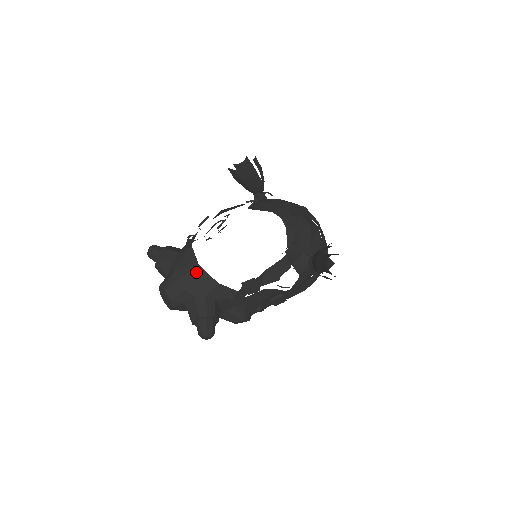
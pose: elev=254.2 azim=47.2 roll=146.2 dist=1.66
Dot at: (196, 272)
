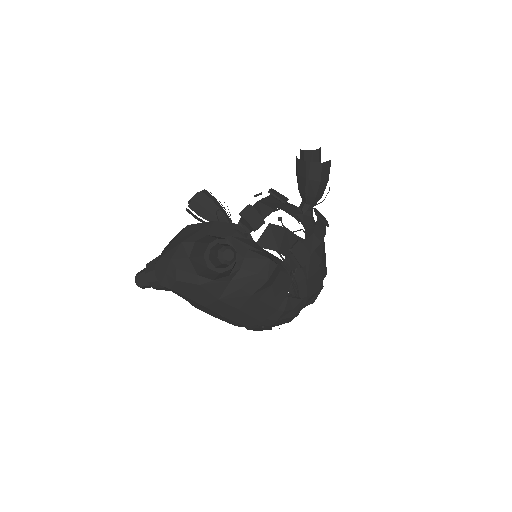
Dot at: (187, 229)
